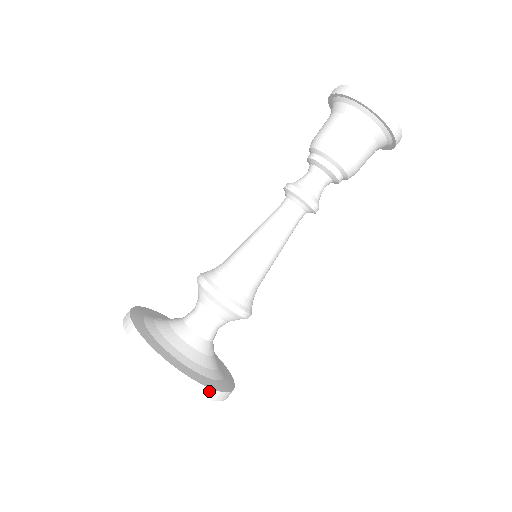
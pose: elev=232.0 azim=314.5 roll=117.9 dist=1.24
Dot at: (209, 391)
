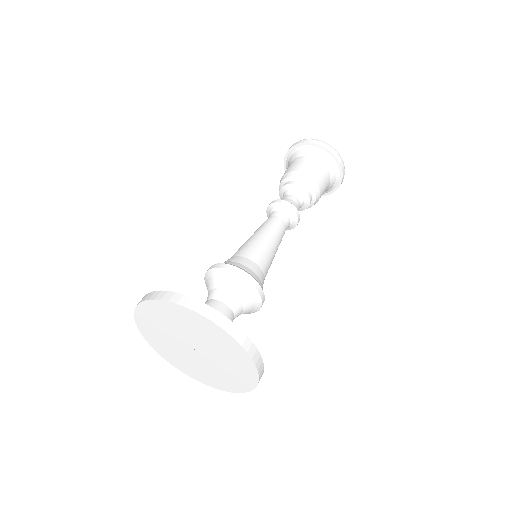
Dot at: occluded
